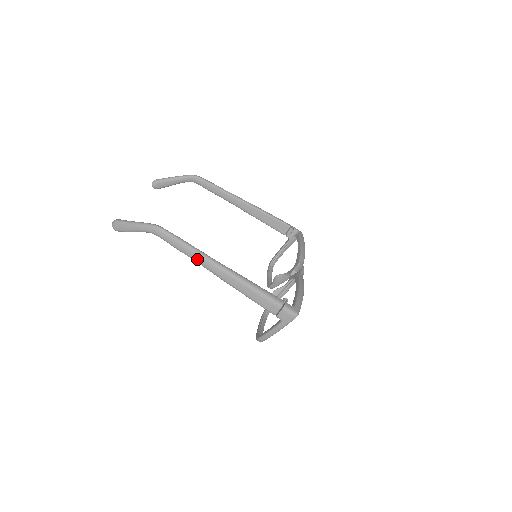
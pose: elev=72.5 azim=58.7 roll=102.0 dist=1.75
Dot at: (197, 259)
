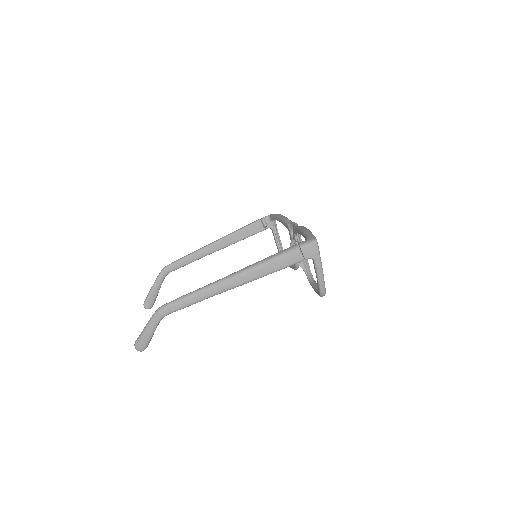
Dot at: (209, 294)
